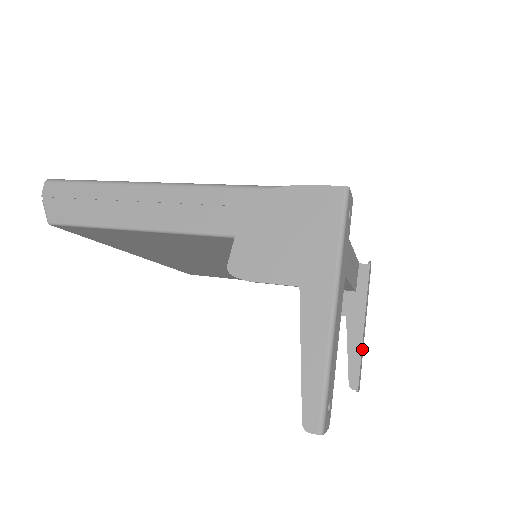
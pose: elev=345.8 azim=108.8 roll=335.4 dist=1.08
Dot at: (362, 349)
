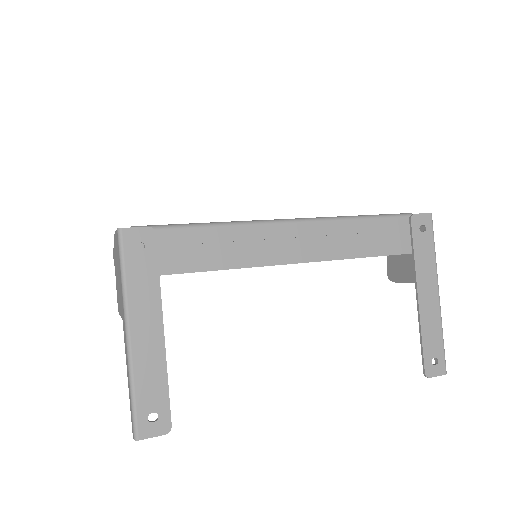
Dot at: (428, 325)
